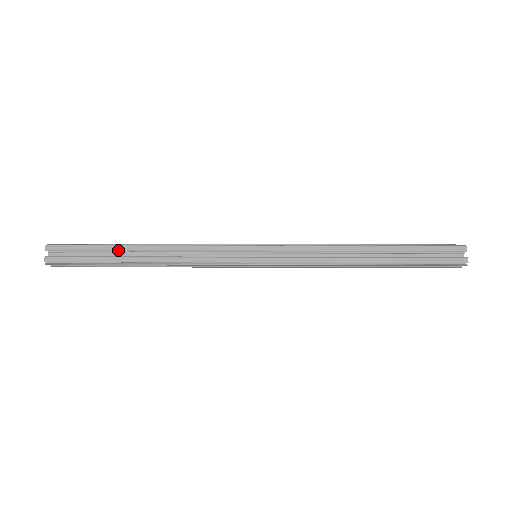
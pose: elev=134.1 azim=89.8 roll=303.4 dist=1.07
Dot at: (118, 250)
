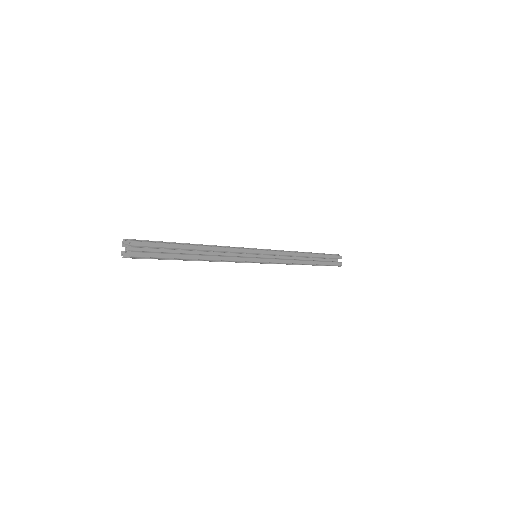
Dot at: (184, 249)
